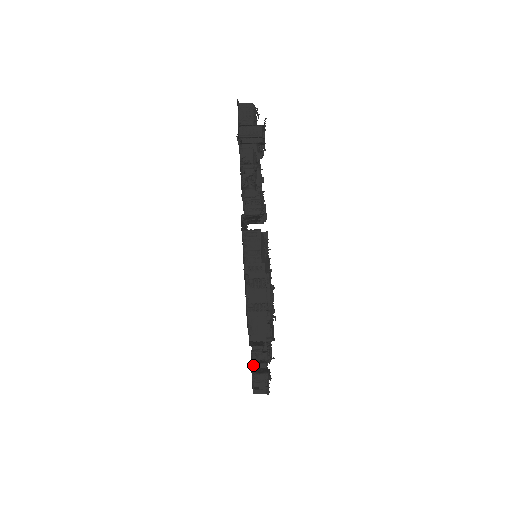
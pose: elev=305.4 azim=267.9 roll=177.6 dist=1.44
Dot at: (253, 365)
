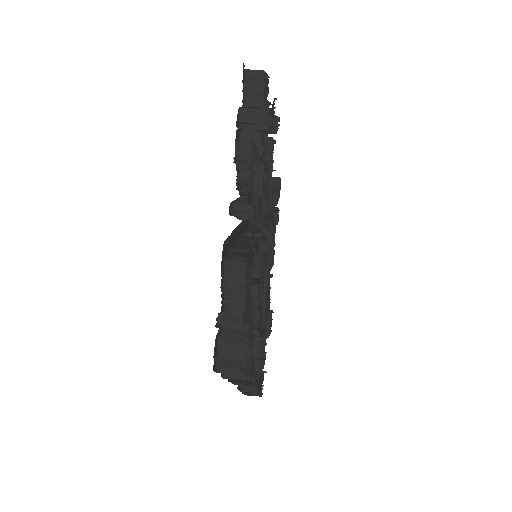
Dot at: occluded
